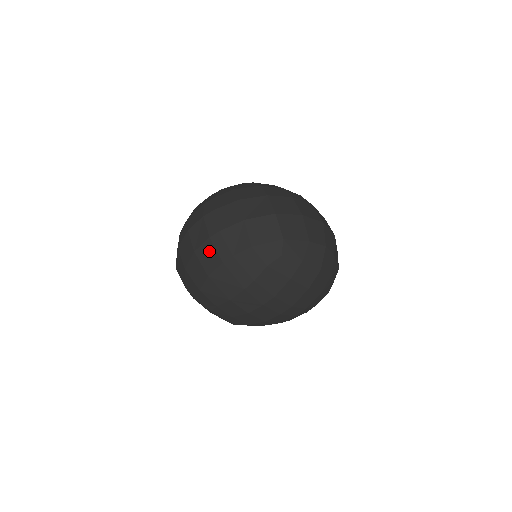
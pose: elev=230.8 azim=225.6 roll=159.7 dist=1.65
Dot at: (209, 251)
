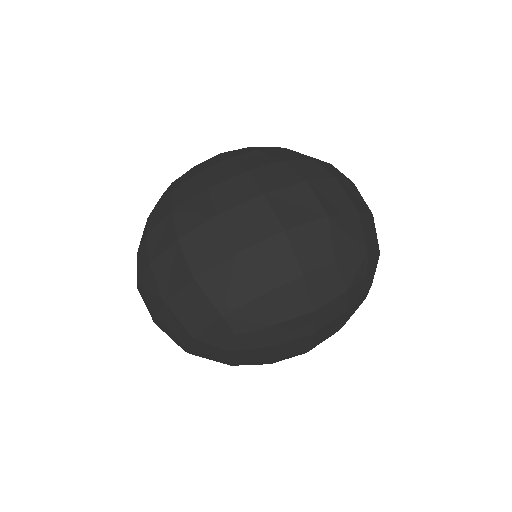
Dot at: occluded
